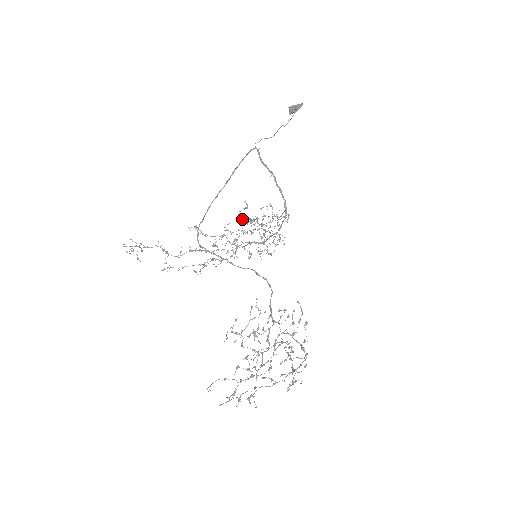
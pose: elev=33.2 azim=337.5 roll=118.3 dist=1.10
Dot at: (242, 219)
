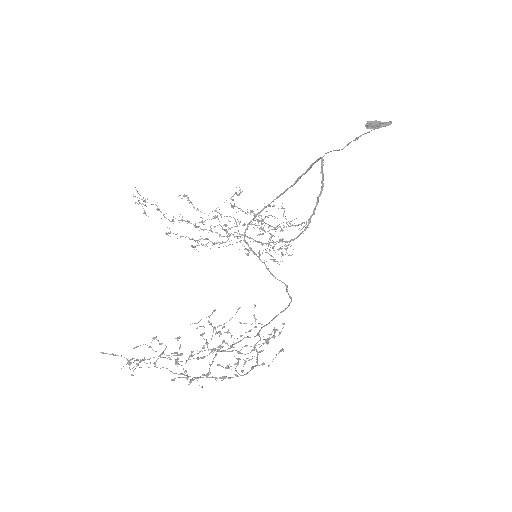
Dot at: (232, 205)
